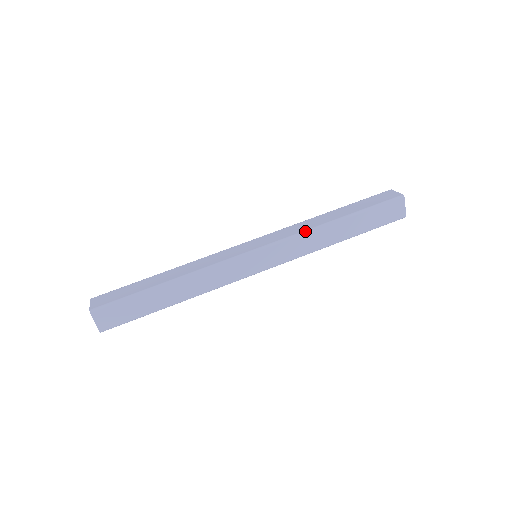
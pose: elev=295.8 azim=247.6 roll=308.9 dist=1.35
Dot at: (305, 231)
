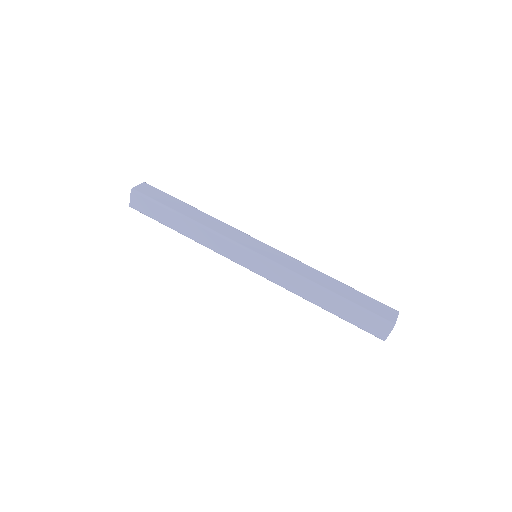
Dot at: (297, 274)
